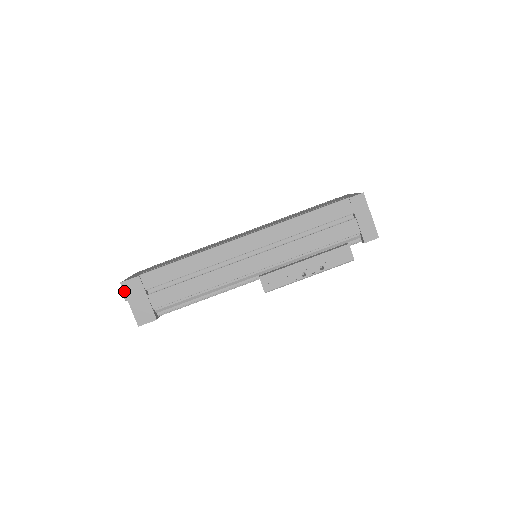
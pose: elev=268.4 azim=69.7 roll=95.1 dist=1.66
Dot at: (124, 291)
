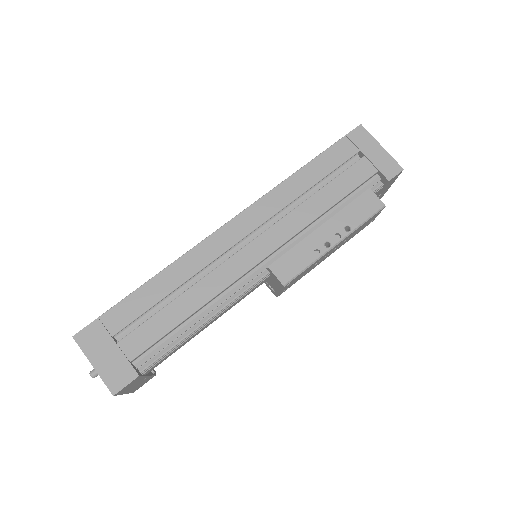
Dot at: (80, 347)
